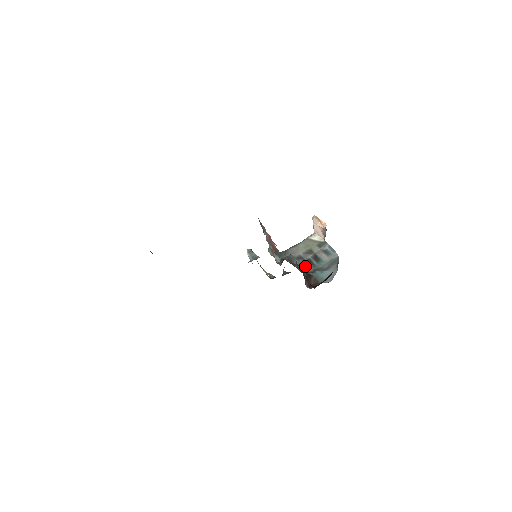
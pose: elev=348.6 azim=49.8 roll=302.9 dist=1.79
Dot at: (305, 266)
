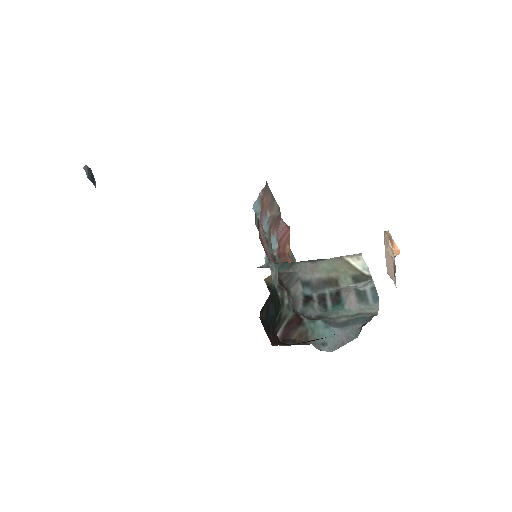
Dot at: (308, 302)
